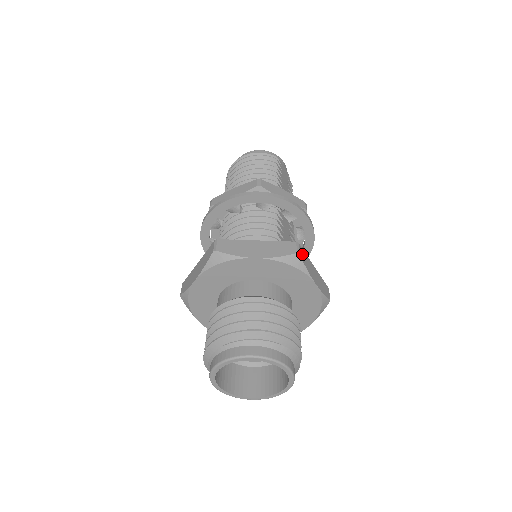
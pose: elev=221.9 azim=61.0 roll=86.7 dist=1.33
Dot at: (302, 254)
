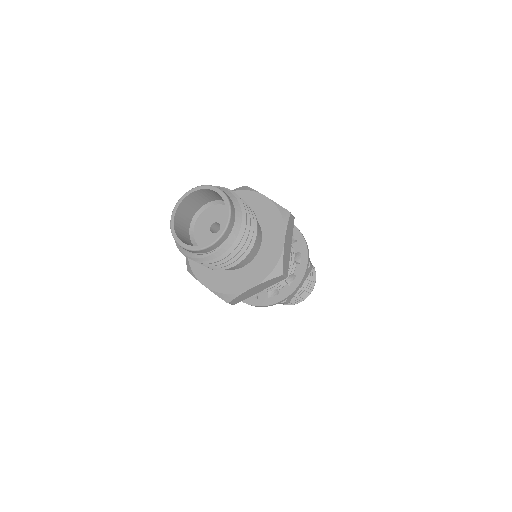
Dot at: occluded
